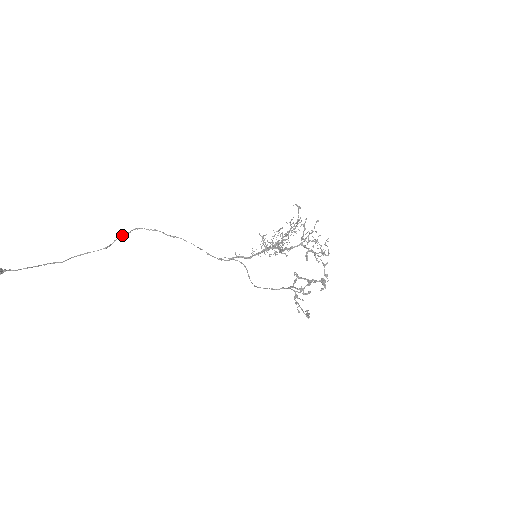
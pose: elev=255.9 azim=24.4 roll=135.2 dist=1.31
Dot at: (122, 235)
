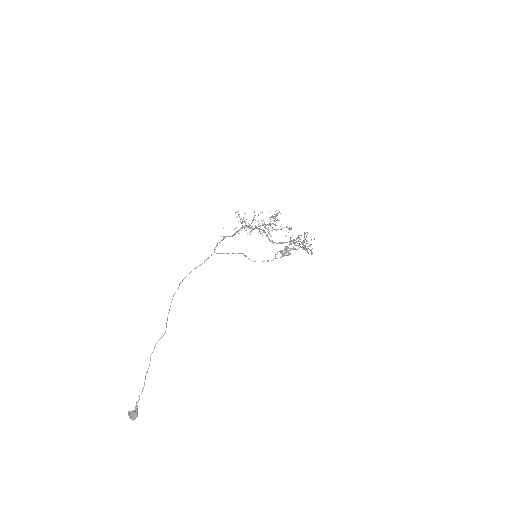
Dot at: (167, 319)
